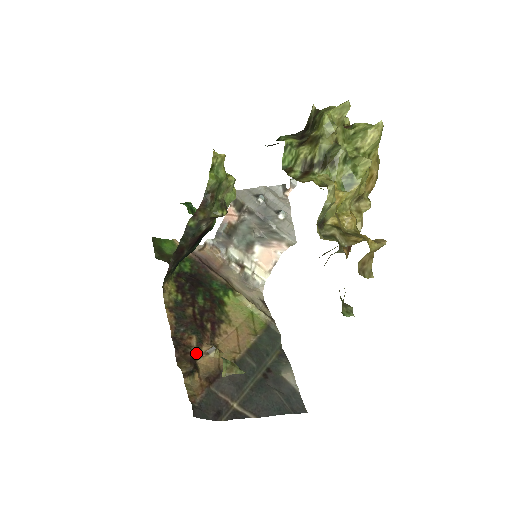
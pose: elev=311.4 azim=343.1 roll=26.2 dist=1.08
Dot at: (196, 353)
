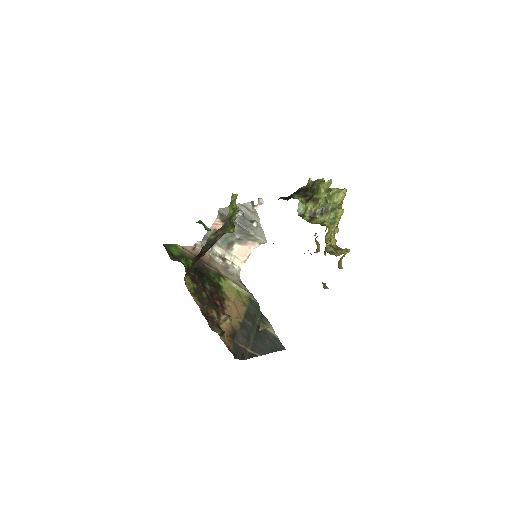
Dot at: (218, 321)
